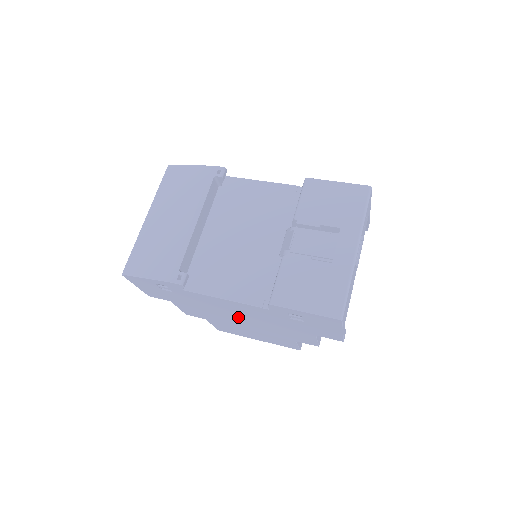
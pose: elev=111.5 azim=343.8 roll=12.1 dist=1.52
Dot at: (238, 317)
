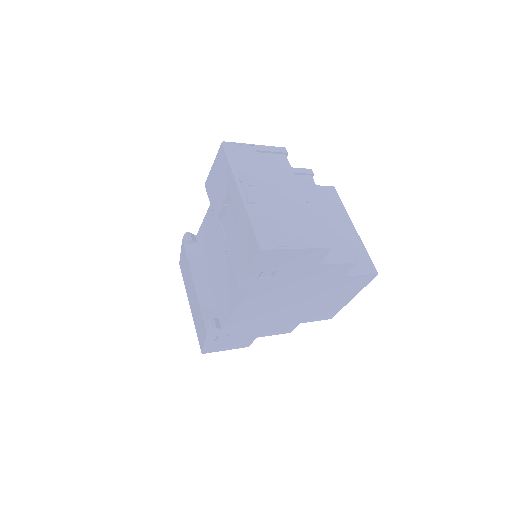
Dot at: (283, 306)
